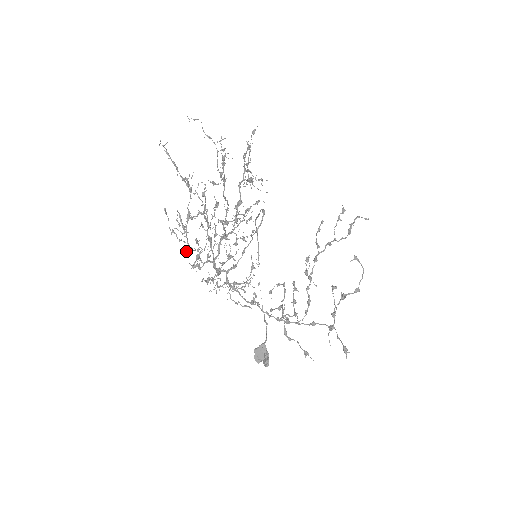
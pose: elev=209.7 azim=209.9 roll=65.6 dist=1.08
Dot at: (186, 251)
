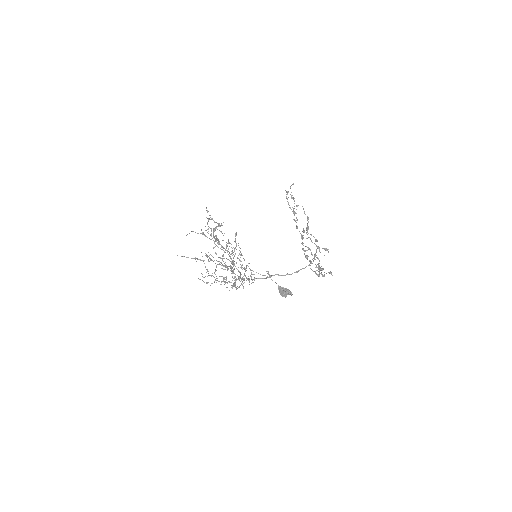
Dot at: occluded
